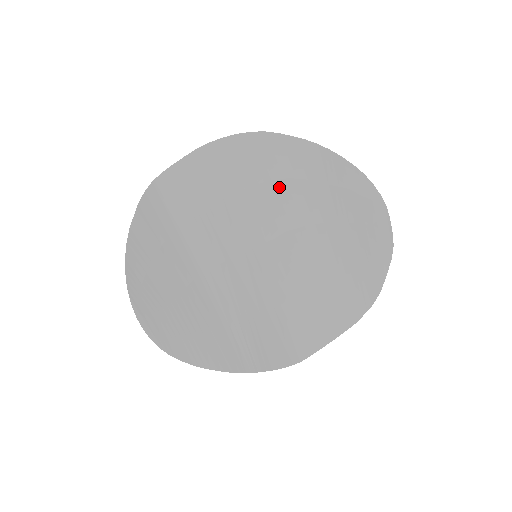
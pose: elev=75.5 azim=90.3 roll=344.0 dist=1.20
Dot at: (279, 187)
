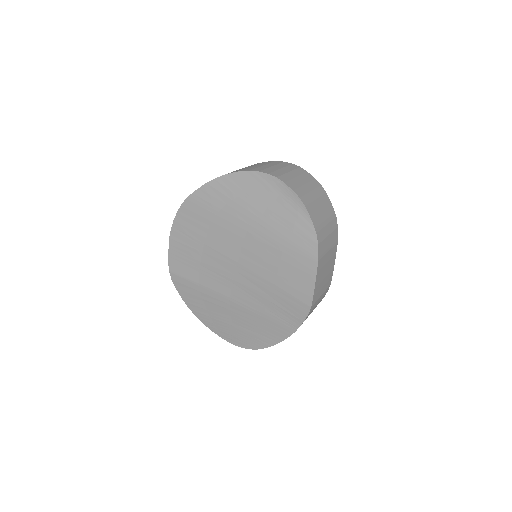
Dot at: (218, 222)
